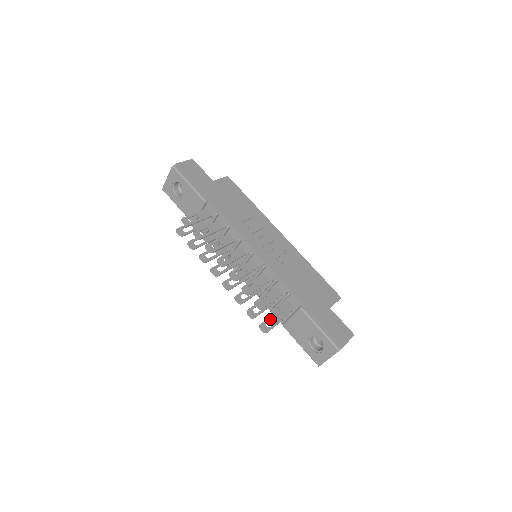
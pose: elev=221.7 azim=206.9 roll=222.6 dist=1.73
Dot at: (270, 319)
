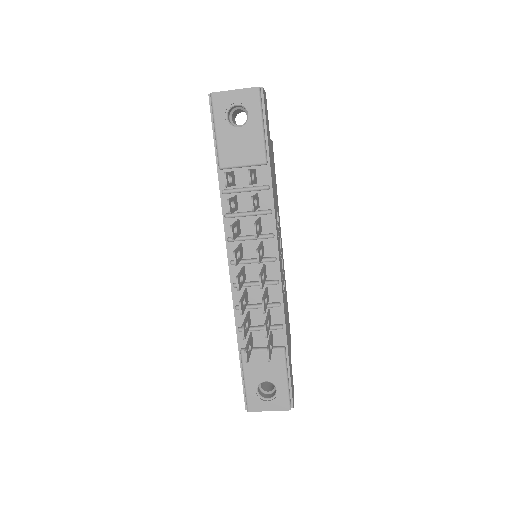
Dot at: (269, 354)
